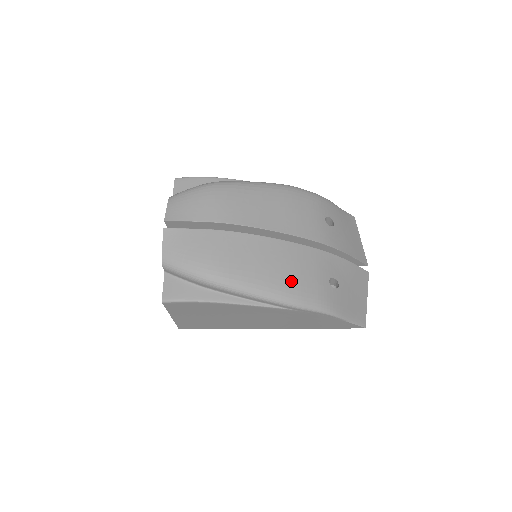
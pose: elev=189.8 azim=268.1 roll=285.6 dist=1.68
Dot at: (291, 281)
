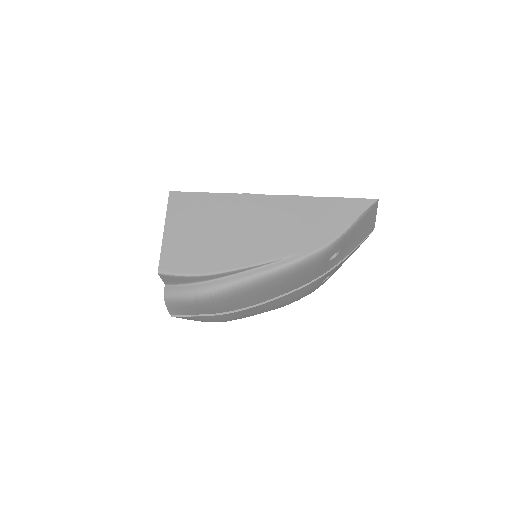
Dot at: (286, 304)
